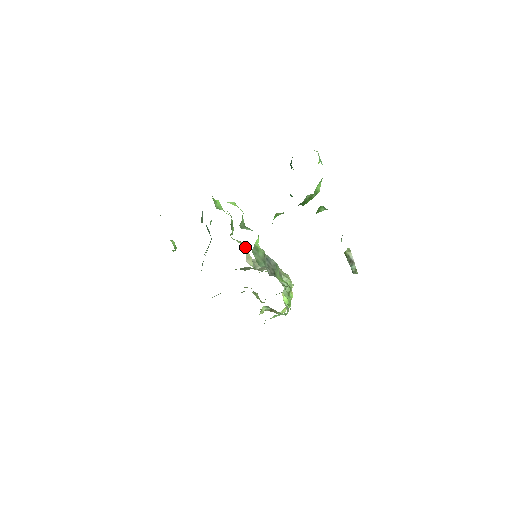
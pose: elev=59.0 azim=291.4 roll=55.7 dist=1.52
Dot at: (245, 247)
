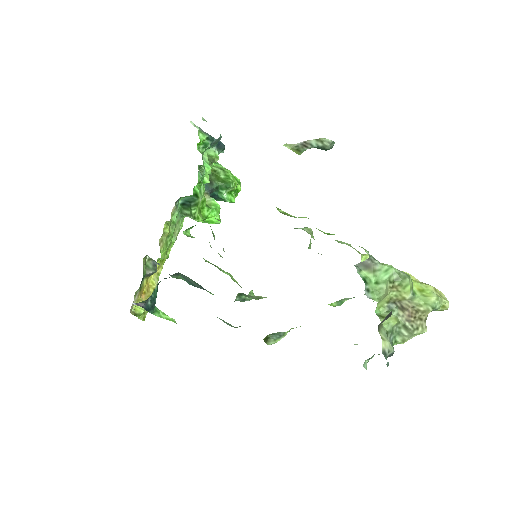
Dot at: occluded
